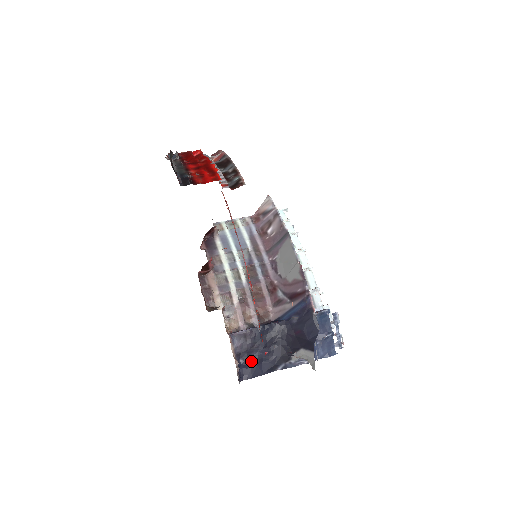
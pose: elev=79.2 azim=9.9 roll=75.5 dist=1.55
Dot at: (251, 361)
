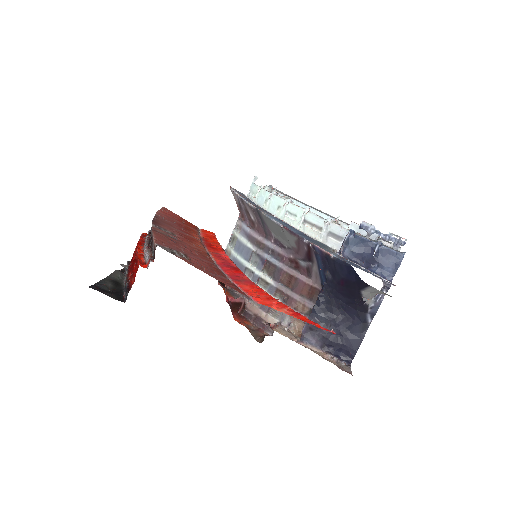
Dot at: (339, 341)
